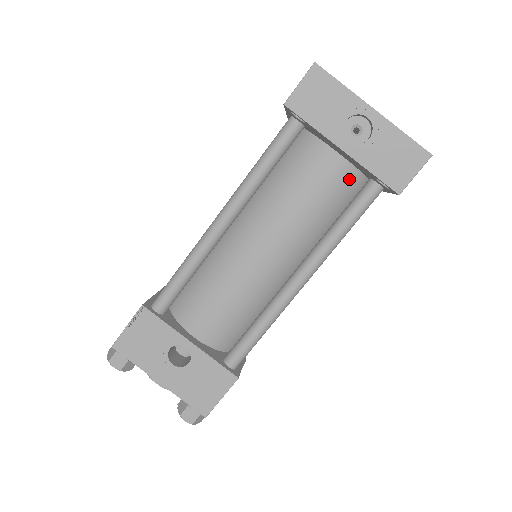
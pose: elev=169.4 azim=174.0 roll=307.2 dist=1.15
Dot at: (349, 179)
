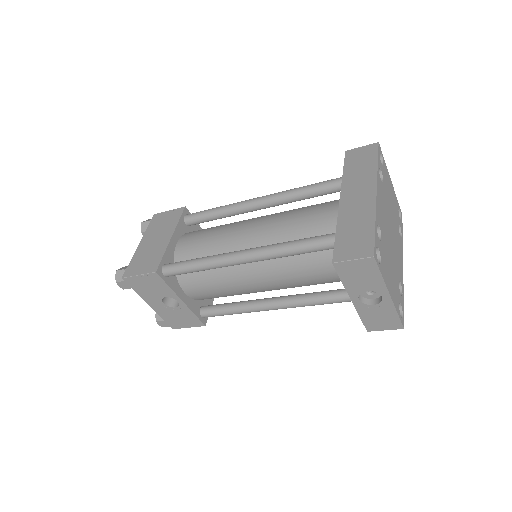
Dot at: occluded
